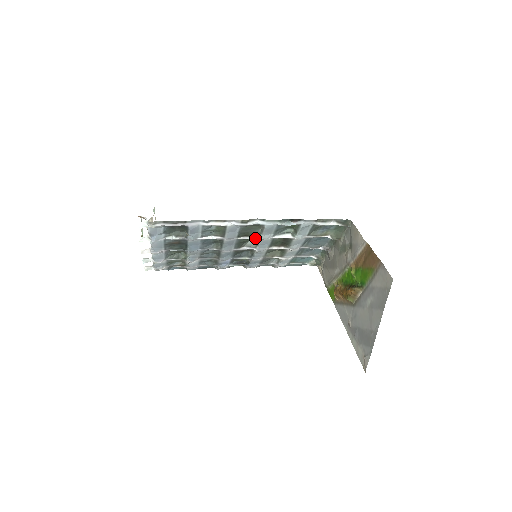
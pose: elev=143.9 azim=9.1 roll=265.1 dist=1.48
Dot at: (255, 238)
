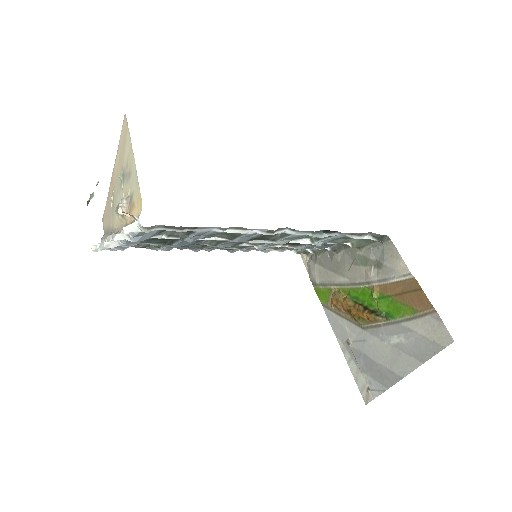
Dot at: (268, 242)
